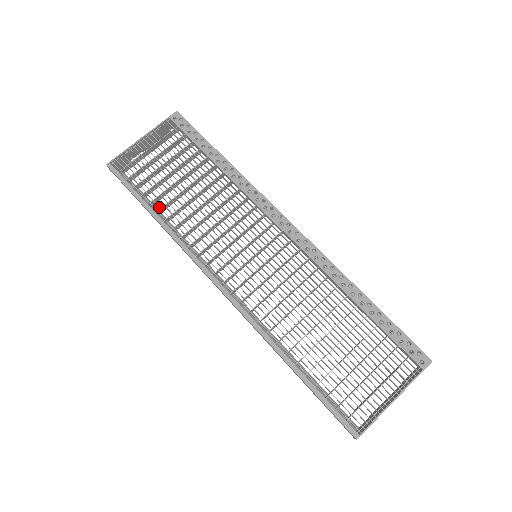
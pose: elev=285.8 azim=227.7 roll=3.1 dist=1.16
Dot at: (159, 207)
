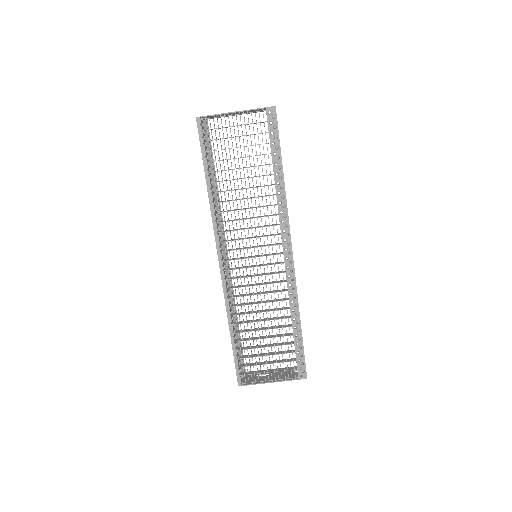
Dot at: occluded
